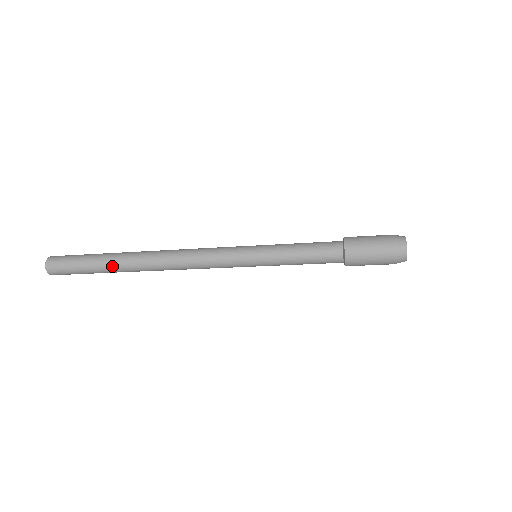
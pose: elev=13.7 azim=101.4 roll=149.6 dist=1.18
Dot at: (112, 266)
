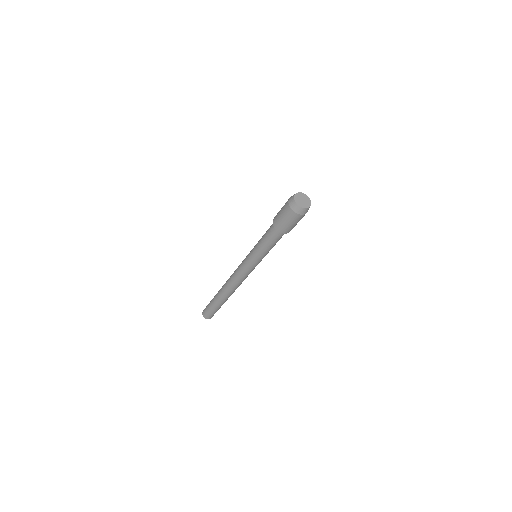
Dot at: (220, 302)
